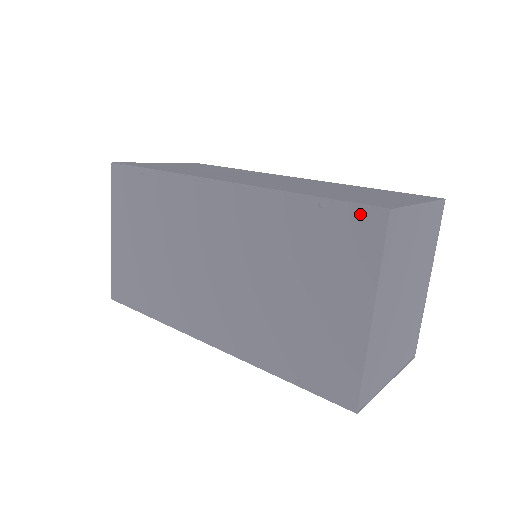
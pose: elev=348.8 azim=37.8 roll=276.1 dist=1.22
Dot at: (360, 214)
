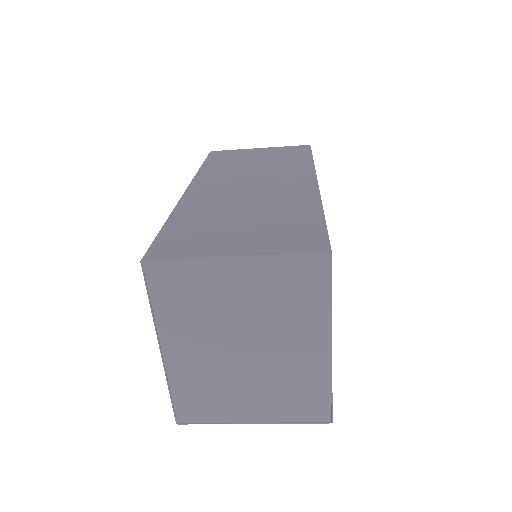
Dot at: occluded
